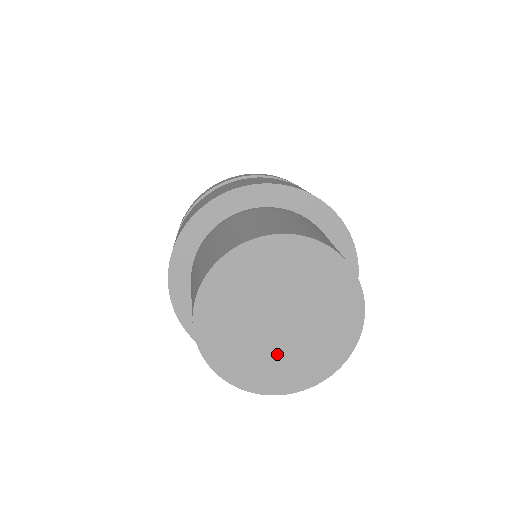
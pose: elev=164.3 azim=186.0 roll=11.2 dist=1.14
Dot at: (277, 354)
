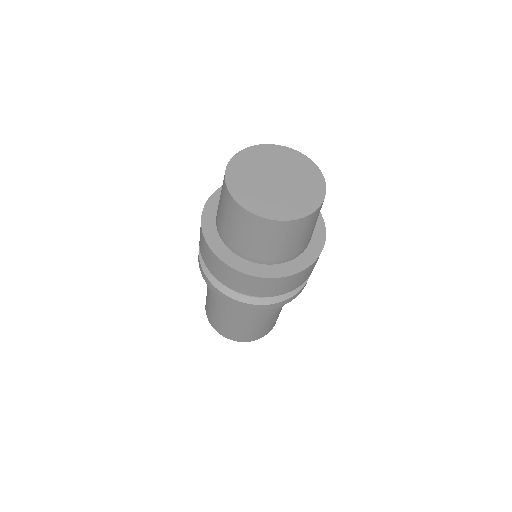
Dot at: (272, 197)
